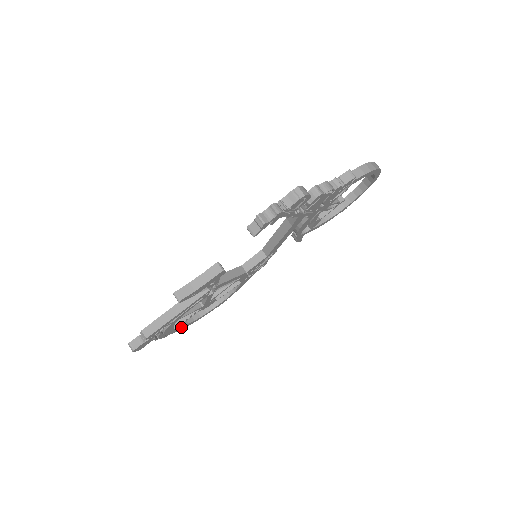
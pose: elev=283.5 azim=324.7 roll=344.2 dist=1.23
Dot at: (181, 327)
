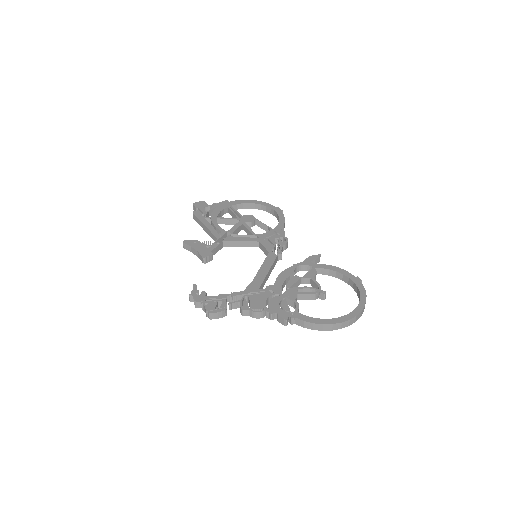
Dot at: (241, 208)
